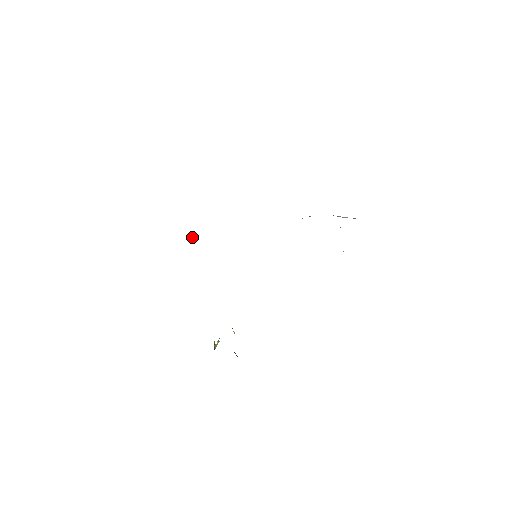
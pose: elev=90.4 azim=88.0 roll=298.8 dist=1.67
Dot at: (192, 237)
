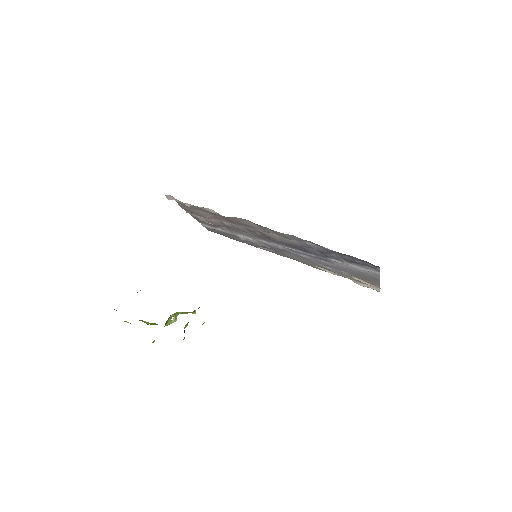
Dot at: occluded
